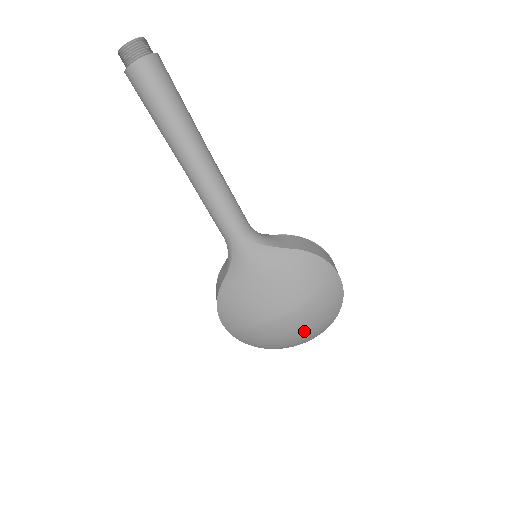
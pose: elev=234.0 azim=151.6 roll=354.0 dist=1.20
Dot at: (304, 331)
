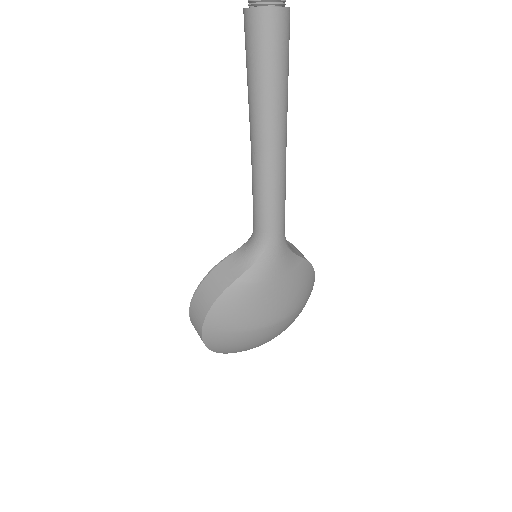
Dot at: (272, 338)
